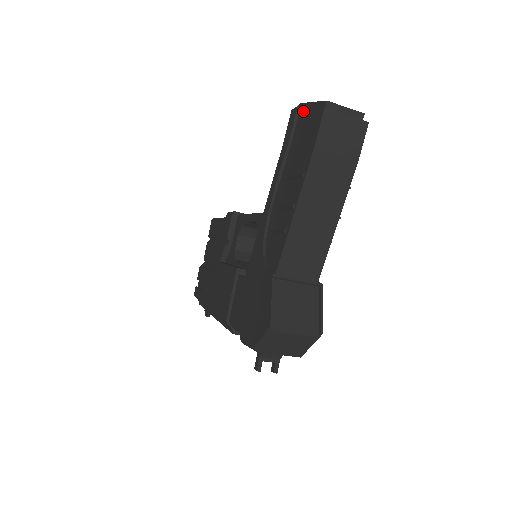
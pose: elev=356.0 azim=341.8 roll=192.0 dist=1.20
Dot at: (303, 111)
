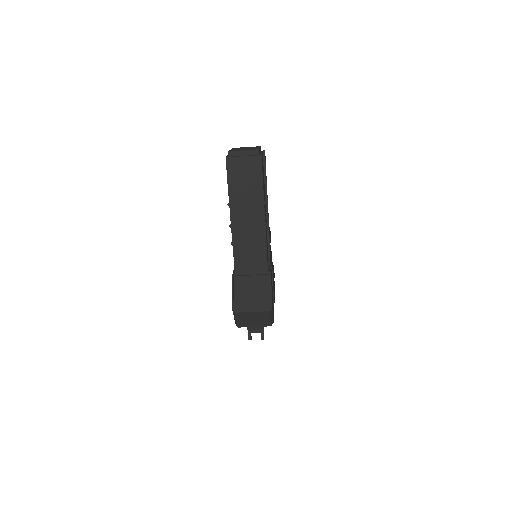
Dot at: occluded
